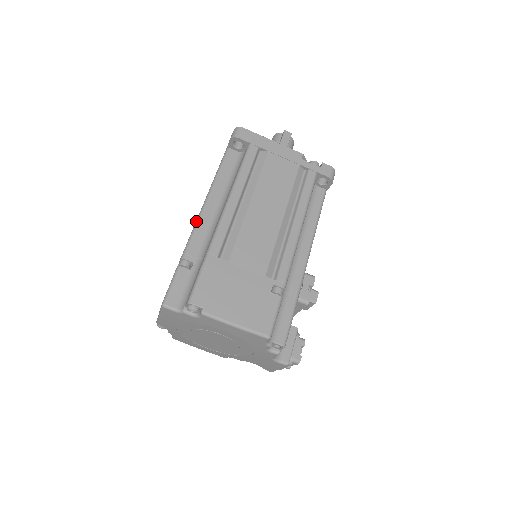
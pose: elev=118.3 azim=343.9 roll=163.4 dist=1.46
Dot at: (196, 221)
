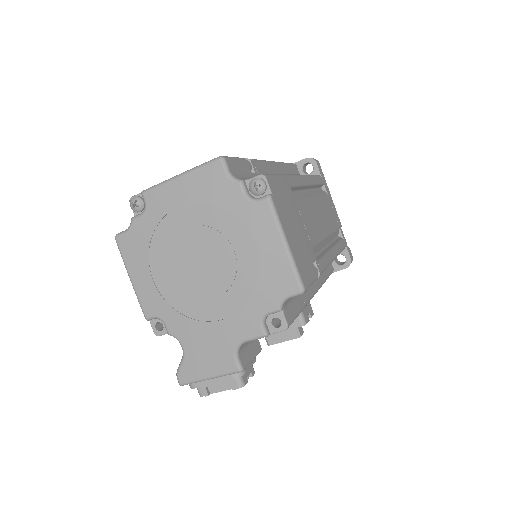
Dot at: (265, 160)
